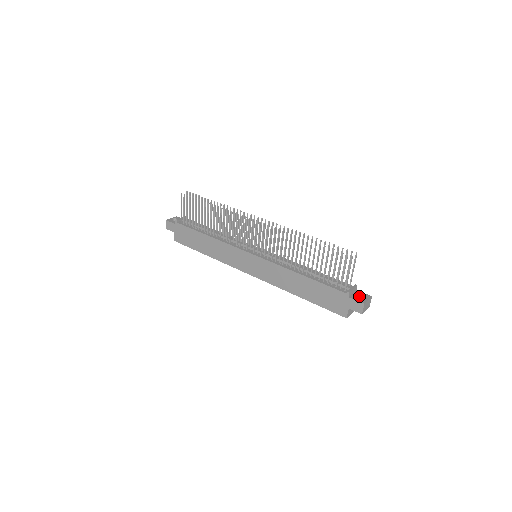
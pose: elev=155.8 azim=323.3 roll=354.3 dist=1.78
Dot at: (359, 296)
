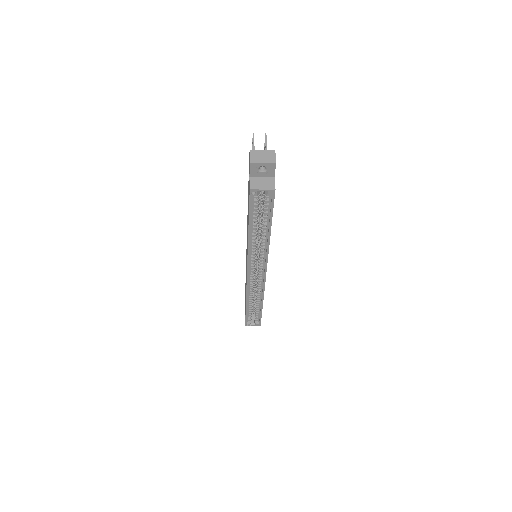
Dot at: occluded
